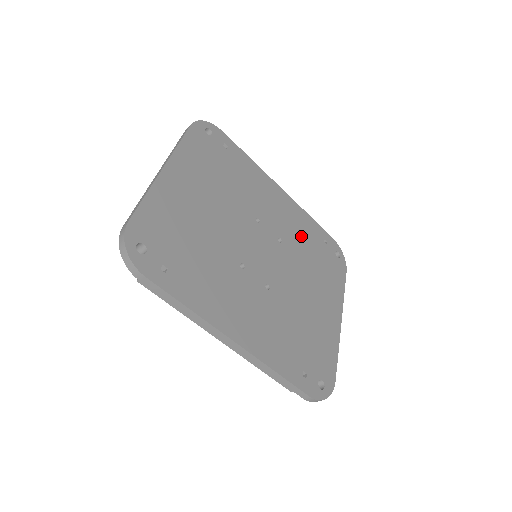
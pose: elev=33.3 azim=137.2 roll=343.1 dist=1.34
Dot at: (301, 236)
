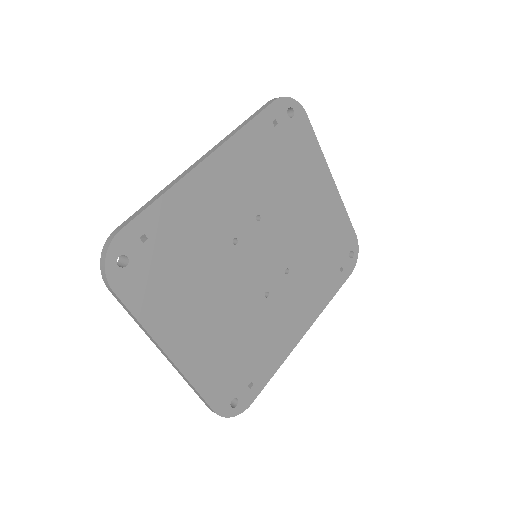
Dot at: (261, 172)
